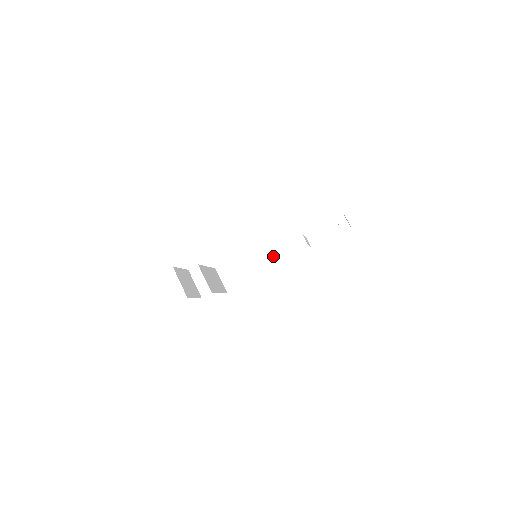
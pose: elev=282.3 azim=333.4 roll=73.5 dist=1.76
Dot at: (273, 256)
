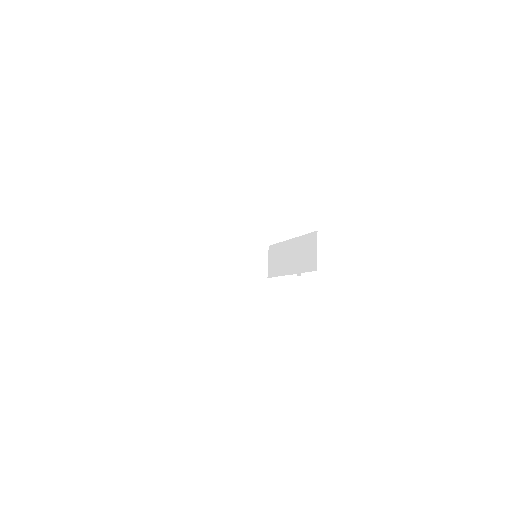
Dot at: (260, 265)
